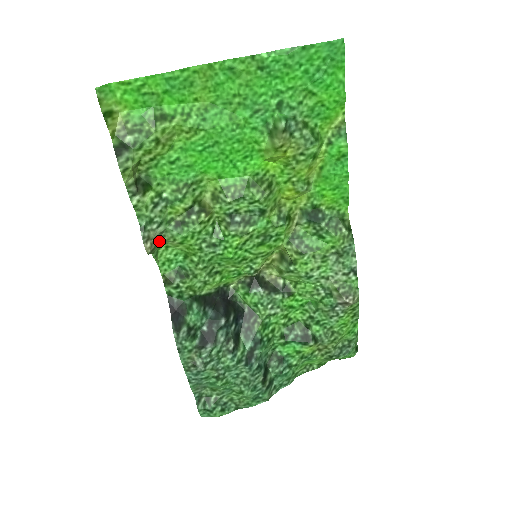
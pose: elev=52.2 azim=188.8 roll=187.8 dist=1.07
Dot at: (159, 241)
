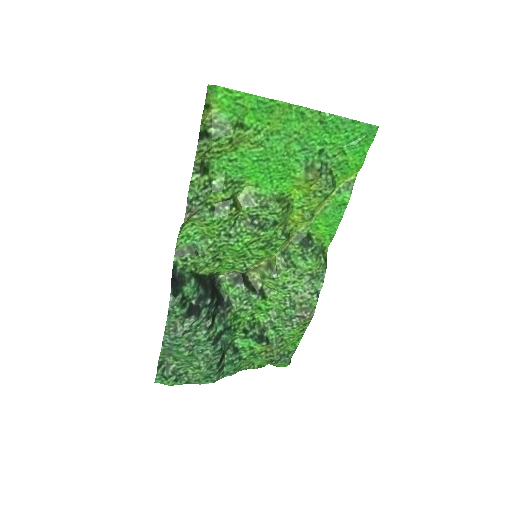
Dot at: (193, 216)
